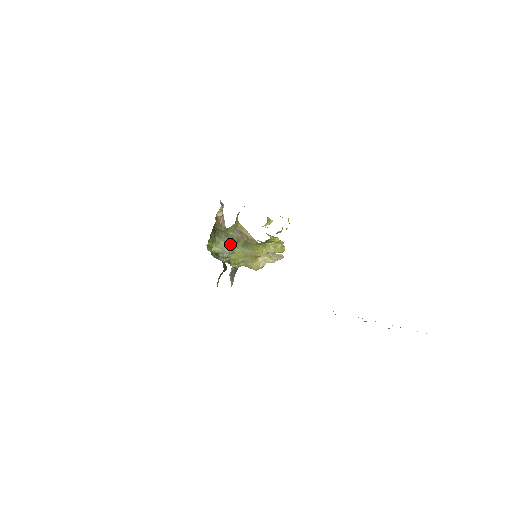
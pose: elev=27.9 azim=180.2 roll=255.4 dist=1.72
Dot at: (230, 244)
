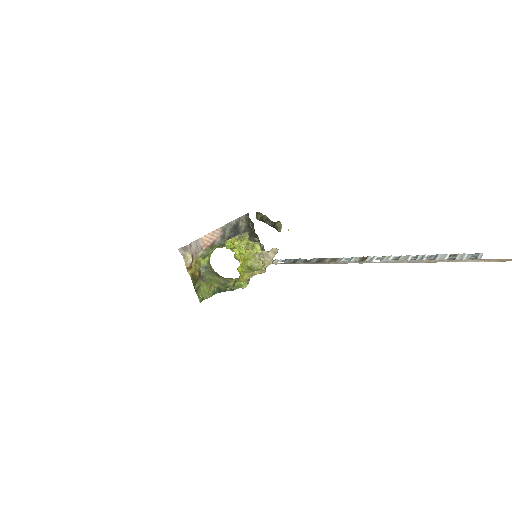
Dot at: (220, 278)
